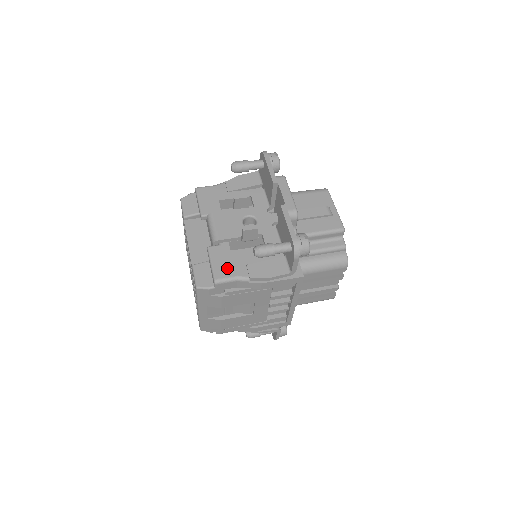
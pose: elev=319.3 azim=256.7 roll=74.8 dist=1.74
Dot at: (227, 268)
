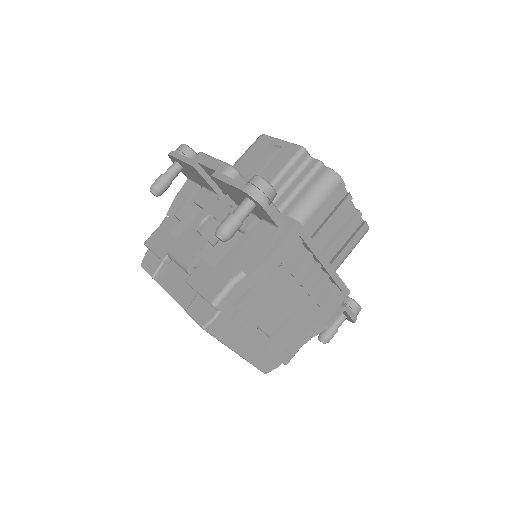
Dot at: (215, 282)
